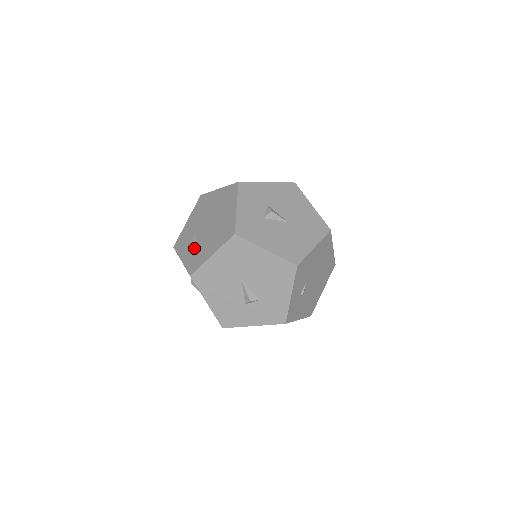
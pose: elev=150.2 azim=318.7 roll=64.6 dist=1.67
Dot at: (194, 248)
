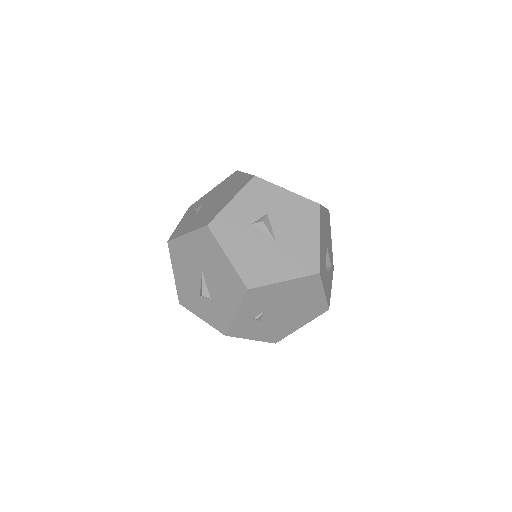
Dot at: (190, 218)
